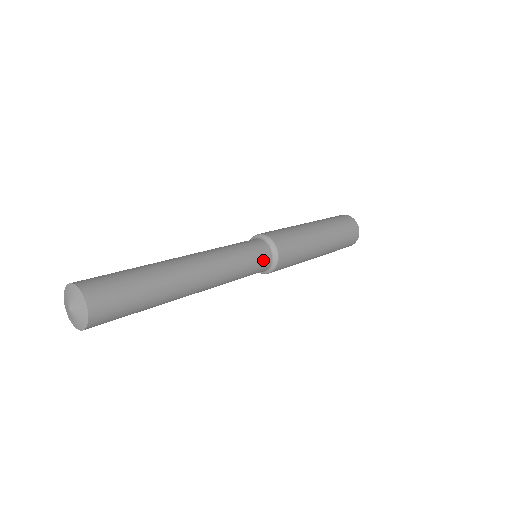
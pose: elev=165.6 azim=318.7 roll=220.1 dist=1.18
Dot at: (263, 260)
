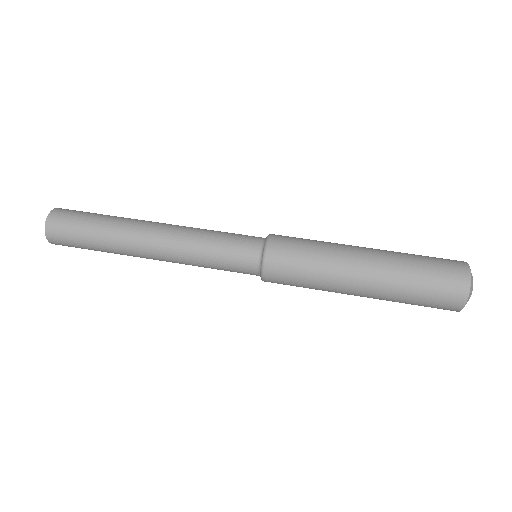
Dot at: (243, 269)
